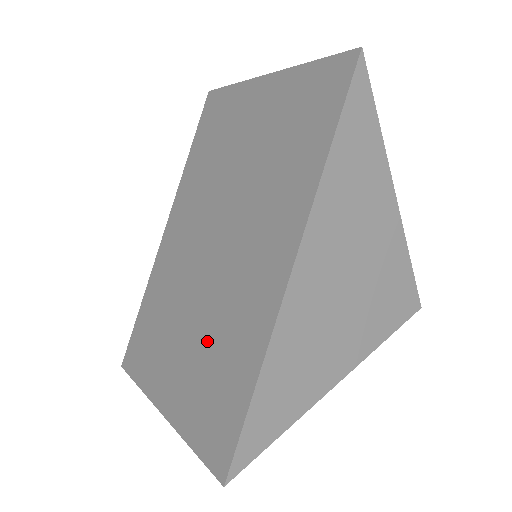
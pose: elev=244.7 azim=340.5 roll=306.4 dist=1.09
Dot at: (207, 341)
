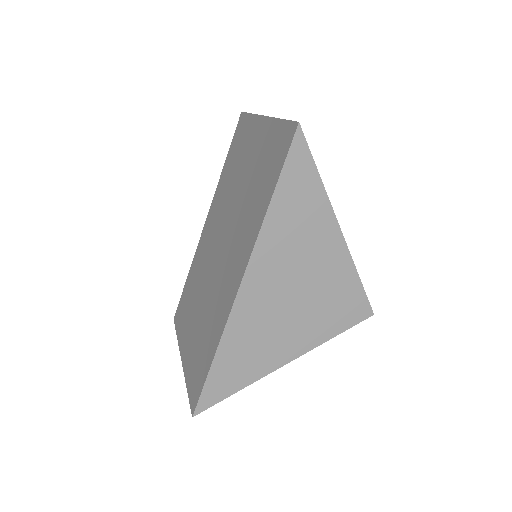
Dot at: (204, 319)
